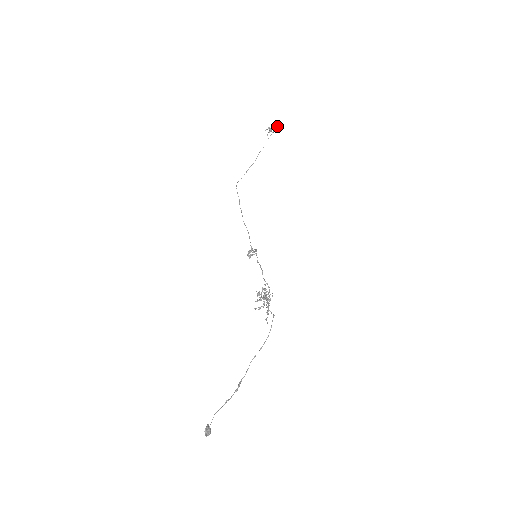
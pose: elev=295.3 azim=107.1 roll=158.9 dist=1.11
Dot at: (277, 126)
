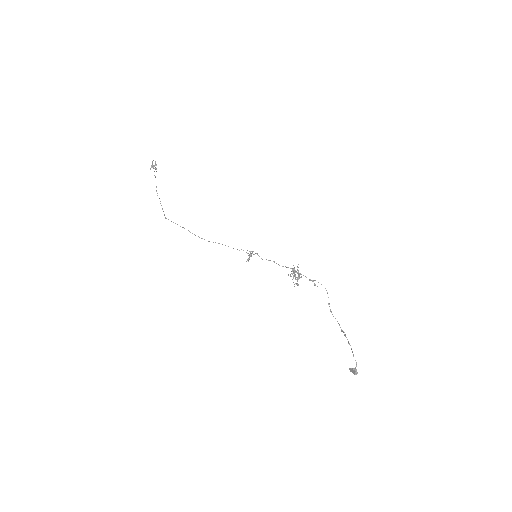
Dot at: (152, 164)
